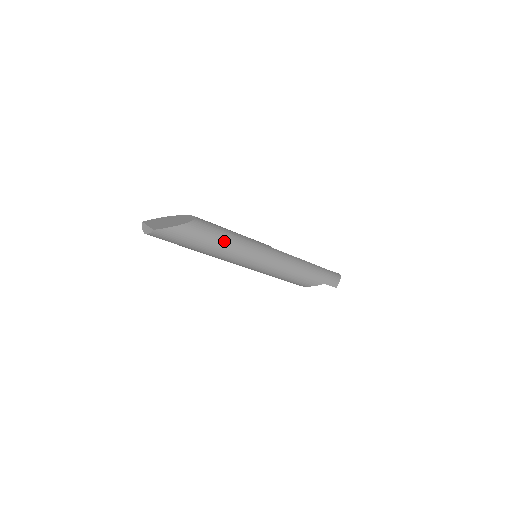
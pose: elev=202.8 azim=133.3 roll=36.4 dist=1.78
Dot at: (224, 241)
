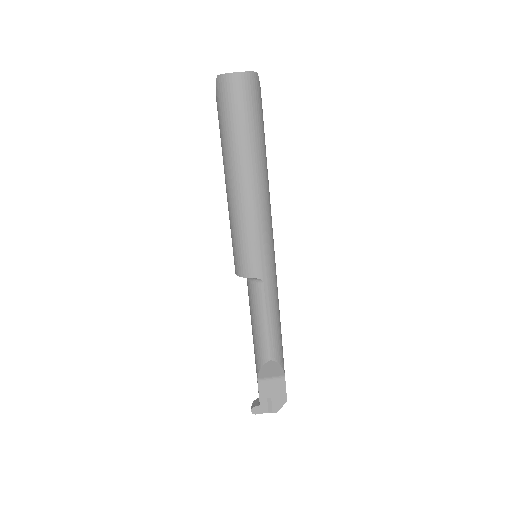
Dot at: occluded
